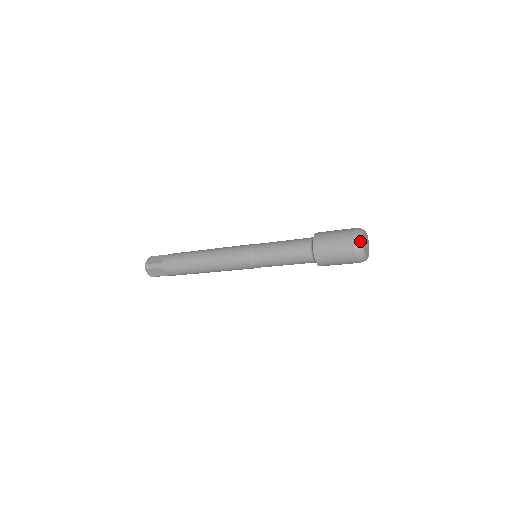
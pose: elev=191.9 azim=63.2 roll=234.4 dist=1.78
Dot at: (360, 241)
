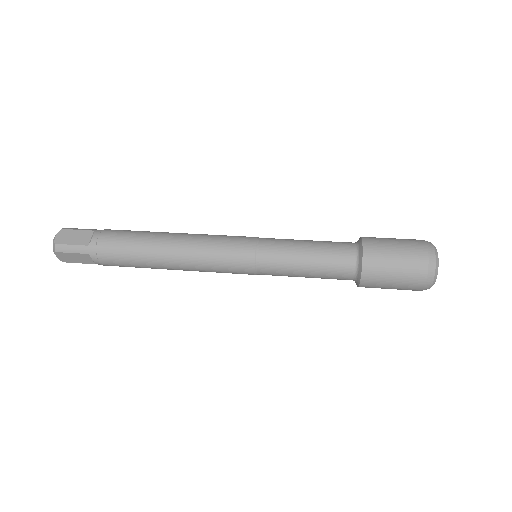
Dot at: (436, 266)
